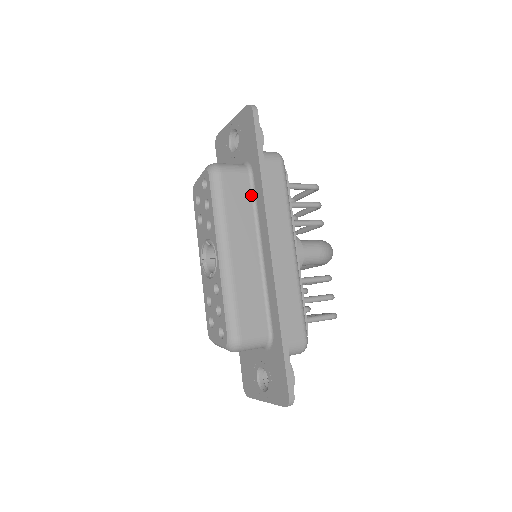
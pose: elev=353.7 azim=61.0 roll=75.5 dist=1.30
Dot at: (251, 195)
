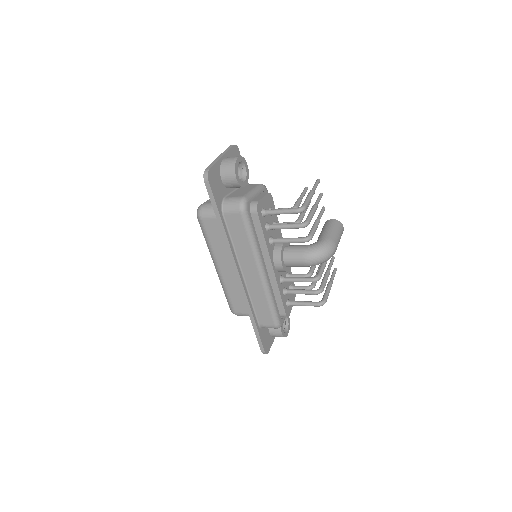
Dot at: occluded
